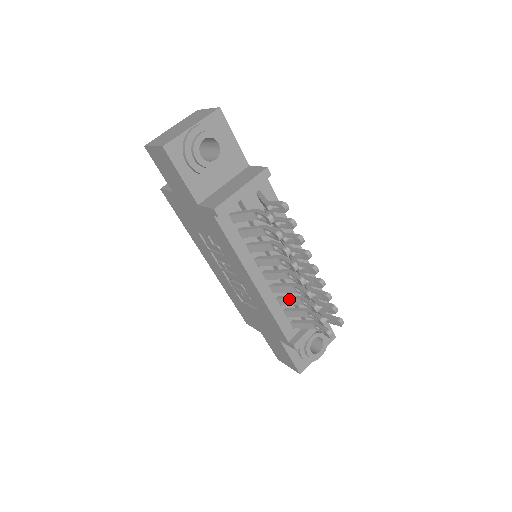
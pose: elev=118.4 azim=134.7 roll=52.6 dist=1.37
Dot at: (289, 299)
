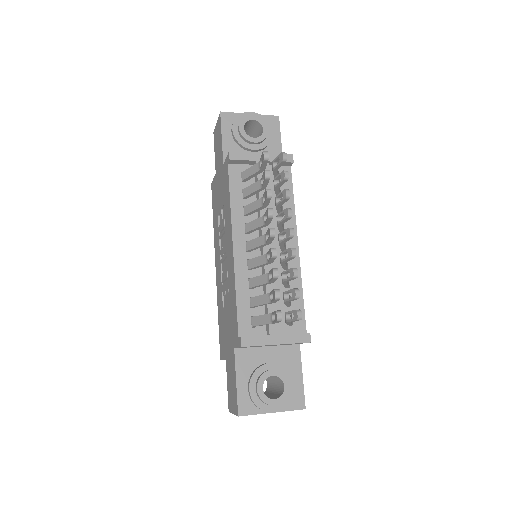
Dot at: (259, 276)
